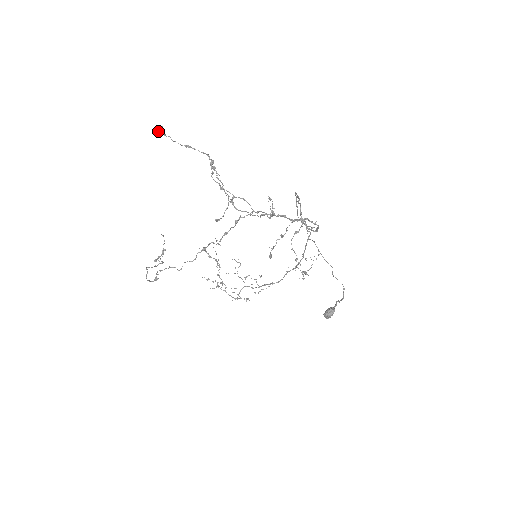
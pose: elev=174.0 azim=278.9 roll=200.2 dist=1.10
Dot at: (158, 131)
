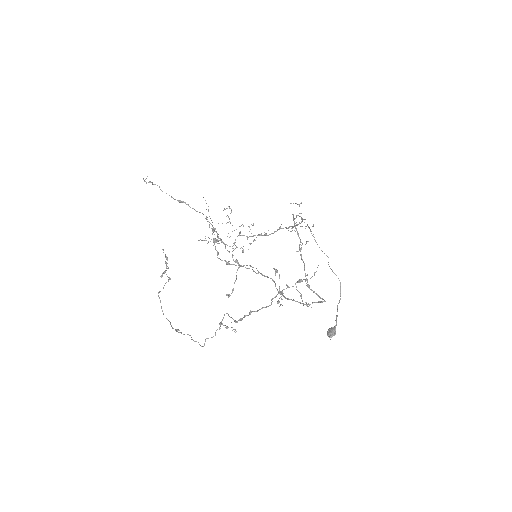
Dot at: (144, 181)
